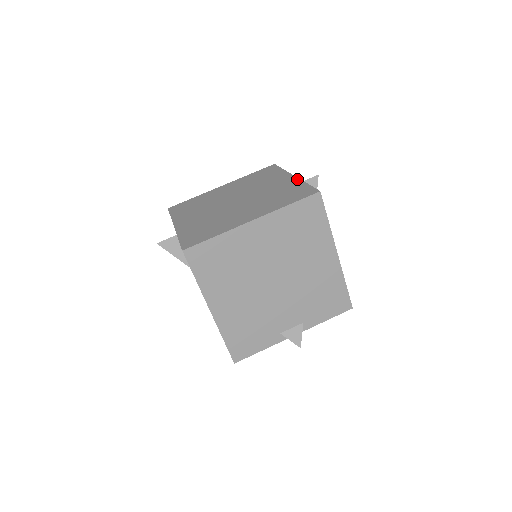
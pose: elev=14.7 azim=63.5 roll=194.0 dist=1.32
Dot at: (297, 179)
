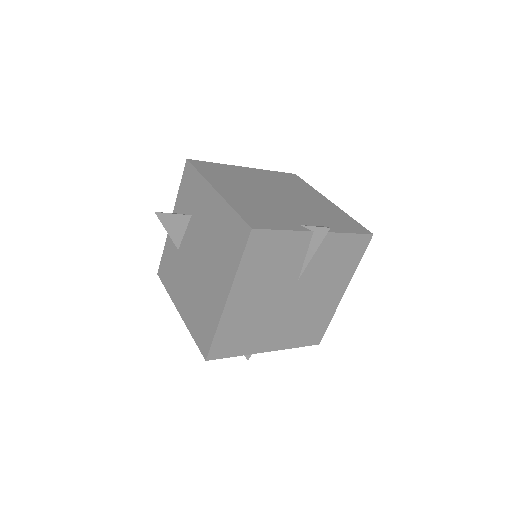
Dot at: occluded
